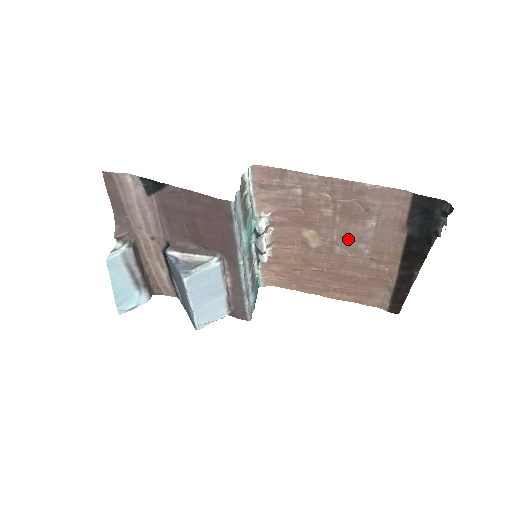
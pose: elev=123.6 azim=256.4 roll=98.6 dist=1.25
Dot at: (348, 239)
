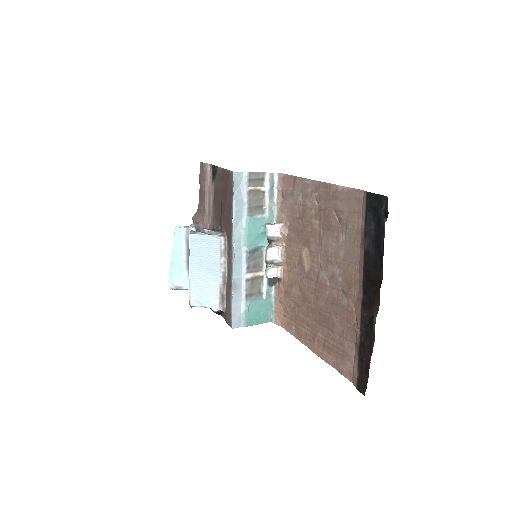
Dot at: (328, 260)
